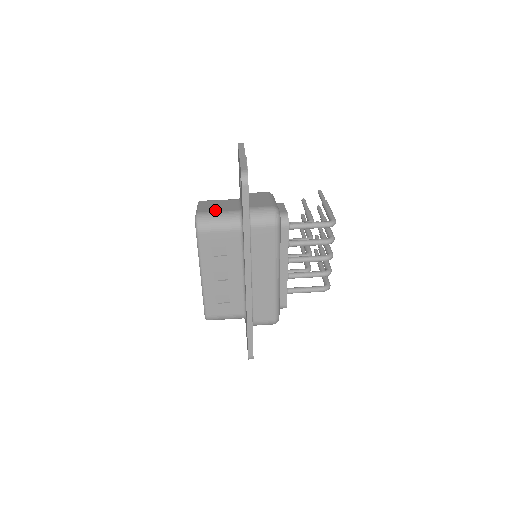
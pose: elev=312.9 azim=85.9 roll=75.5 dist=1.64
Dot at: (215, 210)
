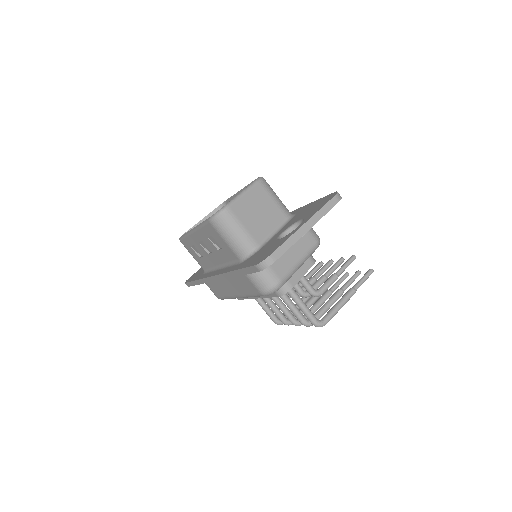
Dot at: (244, 220)
